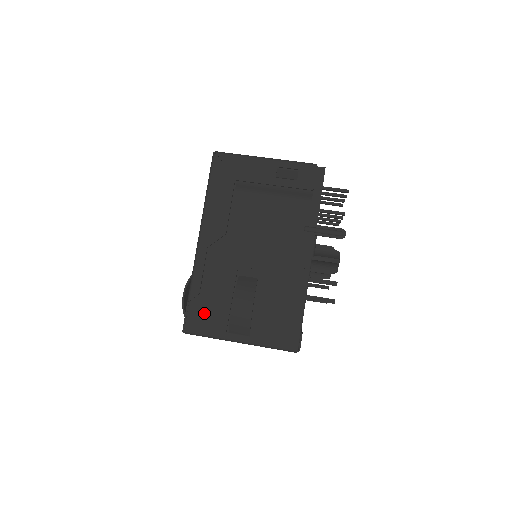
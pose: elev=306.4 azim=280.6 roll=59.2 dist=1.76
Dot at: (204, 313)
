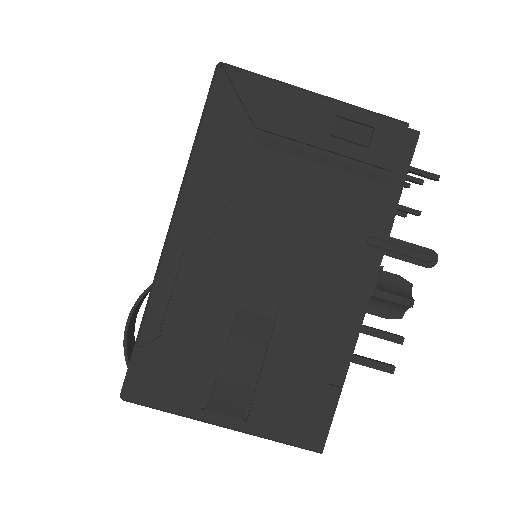
Dot at: (164, 369)
